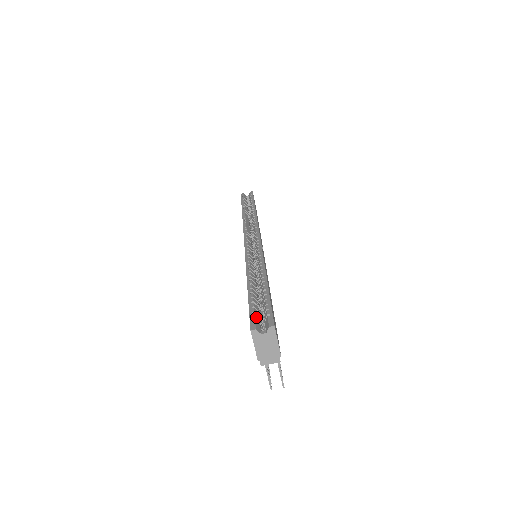
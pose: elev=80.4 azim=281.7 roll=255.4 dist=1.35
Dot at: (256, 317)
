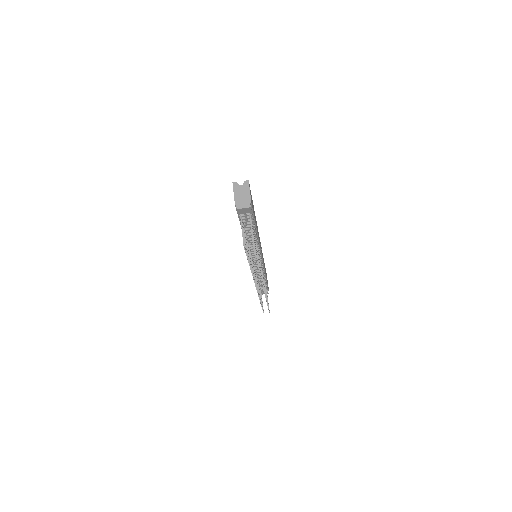
Dot at: occluded
